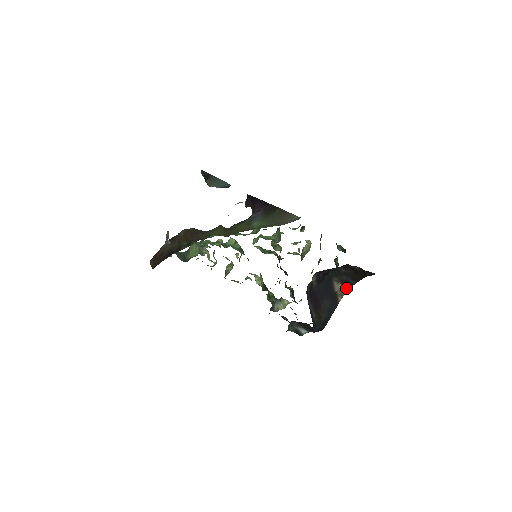
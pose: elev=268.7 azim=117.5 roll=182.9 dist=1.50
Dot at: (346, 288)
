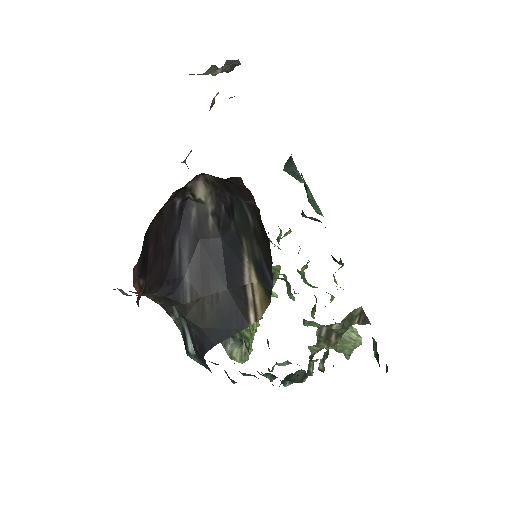
Dot at: (265, 297)
